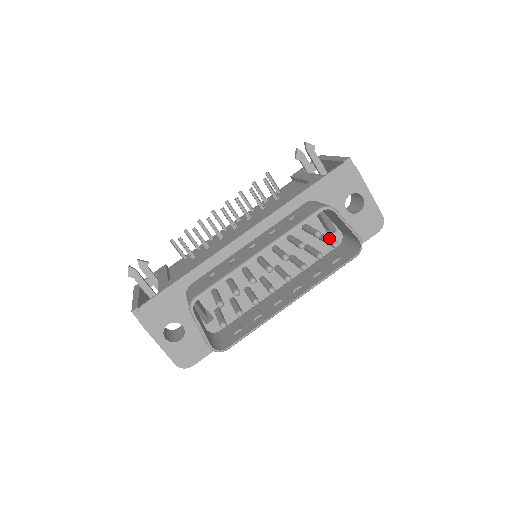
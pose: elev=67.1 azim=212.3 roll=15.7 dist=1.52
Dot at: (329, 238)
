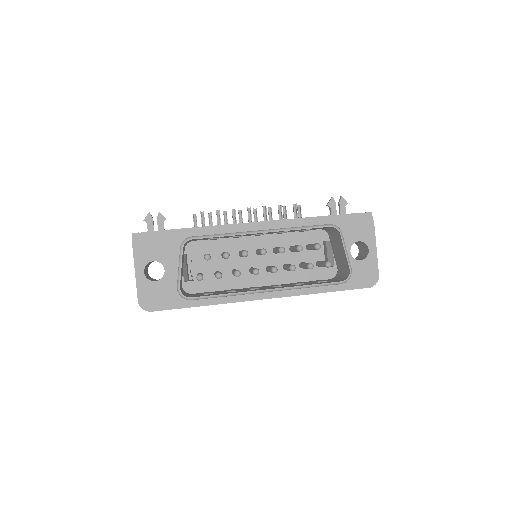
Dot at: occluded
